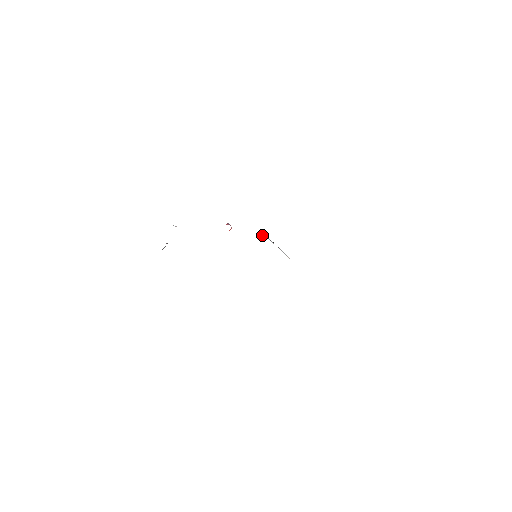
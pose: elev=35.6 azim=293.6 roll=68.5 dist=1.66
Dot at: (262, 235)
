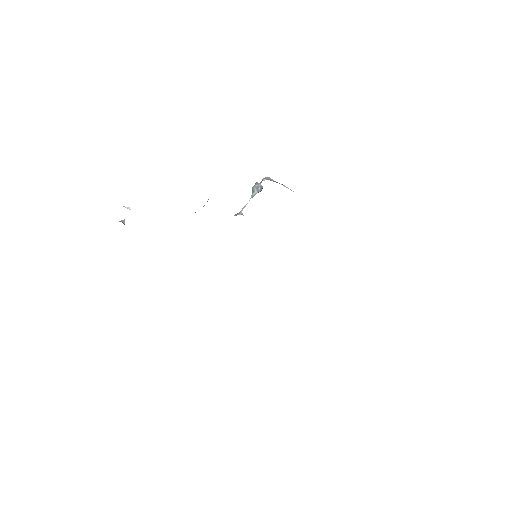
Dot at: (254, 194)
